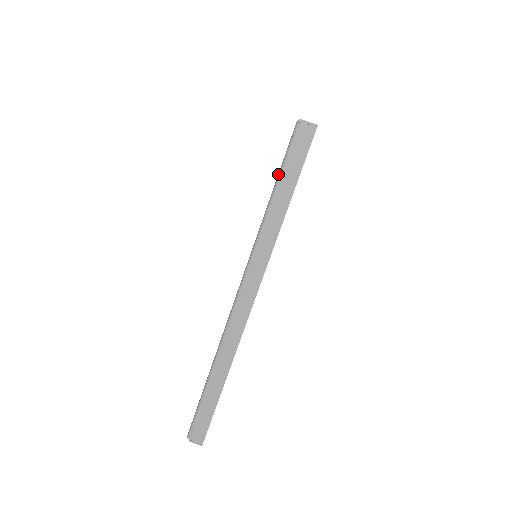
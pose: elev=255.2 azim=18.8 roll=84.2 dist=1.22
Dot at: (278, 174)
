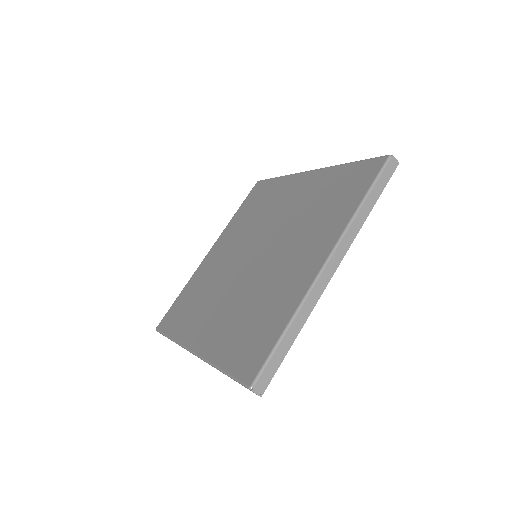
Dot at: (372, 183)
